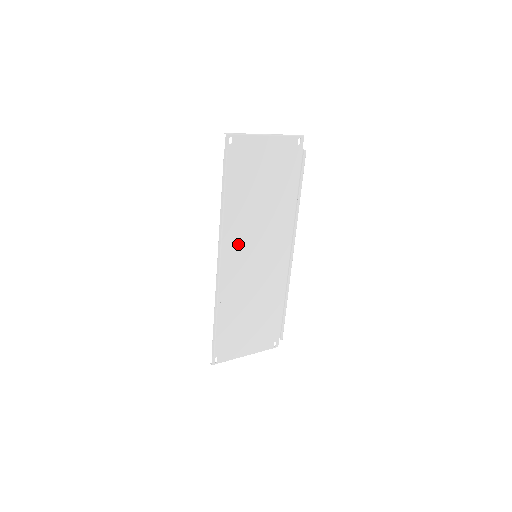
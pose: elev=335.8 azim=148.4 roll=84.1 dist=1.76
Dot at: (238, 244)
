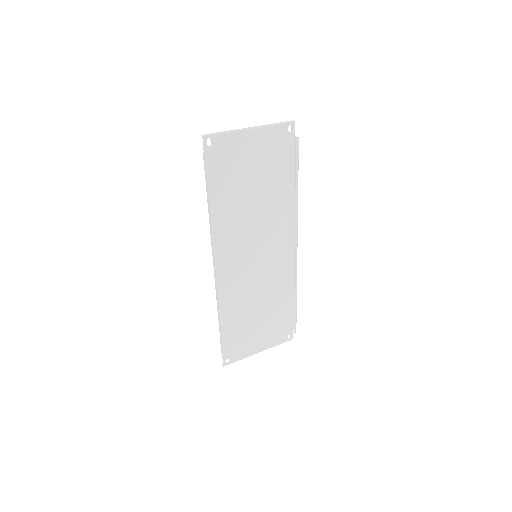
Dot at: (234, 247)
